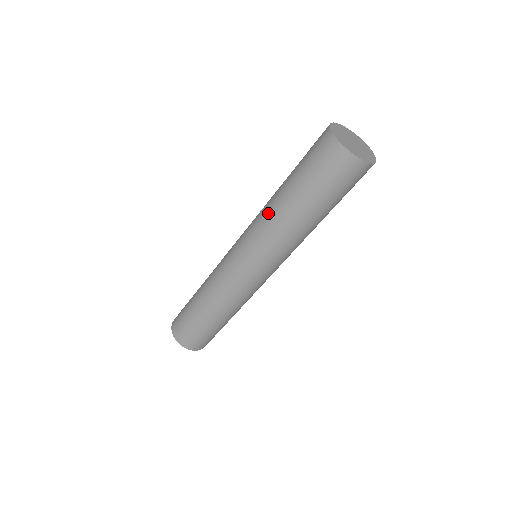
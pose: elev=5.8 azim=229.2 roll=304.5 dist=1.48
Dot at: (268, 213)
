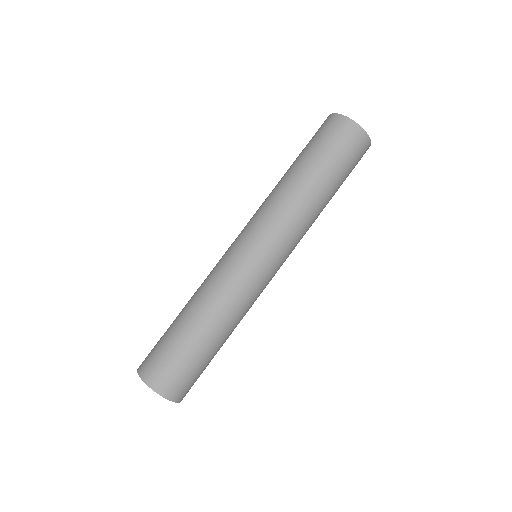
Dot at: (275, 191)
